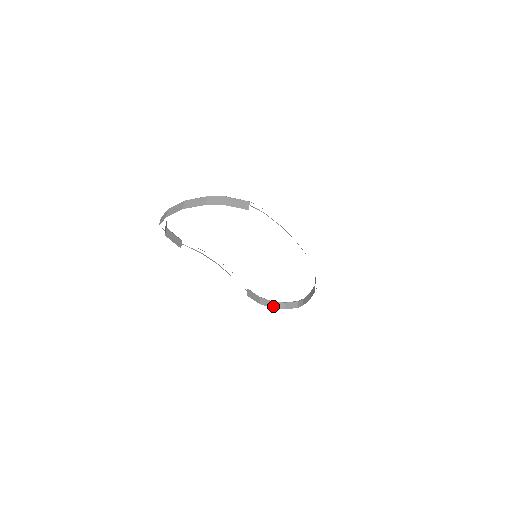
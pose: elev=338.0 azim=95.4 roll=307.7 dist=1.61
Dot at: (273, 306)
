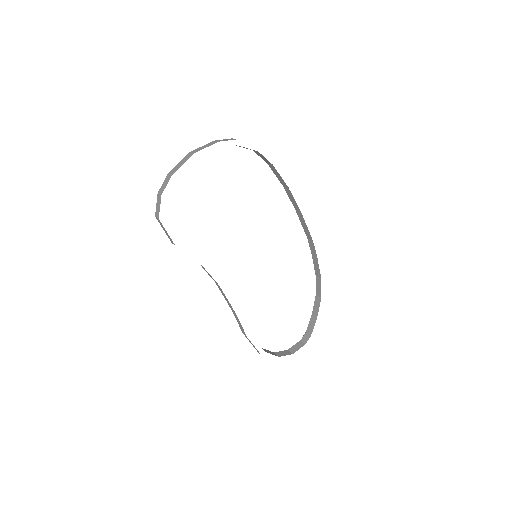
Dot at: (279, 355)
